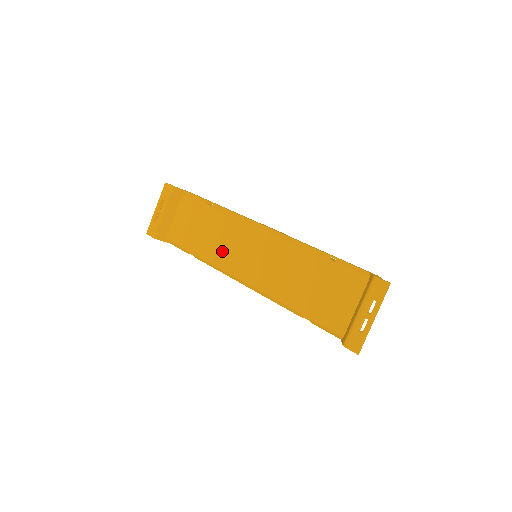
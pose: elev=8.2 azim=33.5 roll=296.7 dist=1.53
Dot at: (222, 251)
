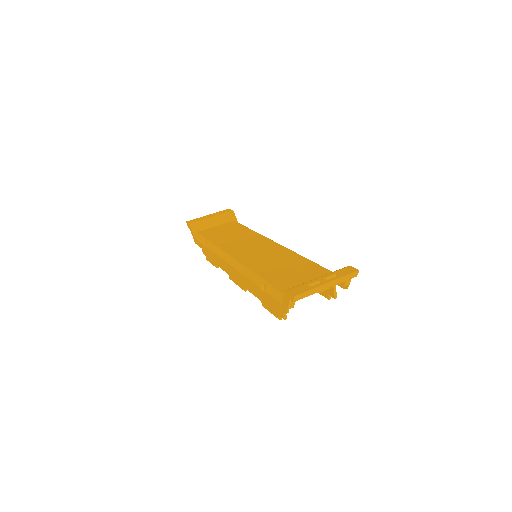
Dot at: (233, 244)
